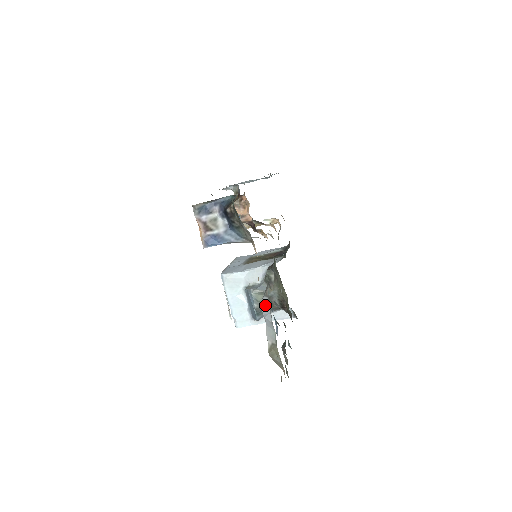
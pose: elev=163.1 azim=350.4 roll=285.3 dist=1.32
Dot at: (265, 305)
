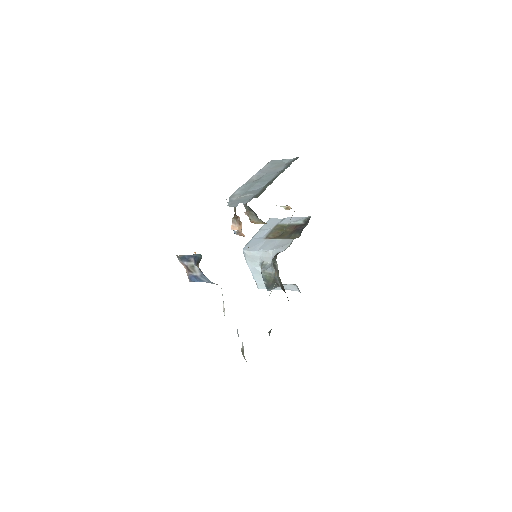
Dot at: occluded
